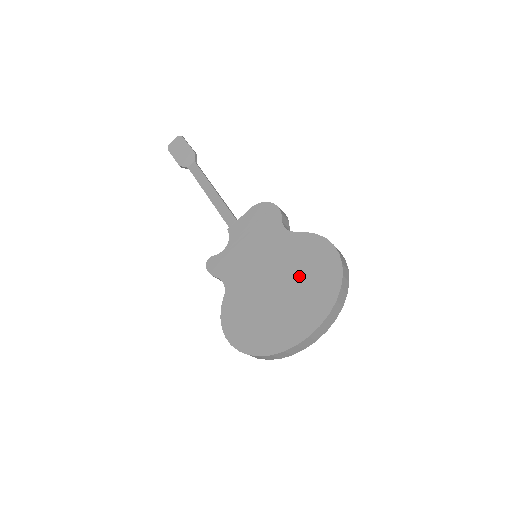
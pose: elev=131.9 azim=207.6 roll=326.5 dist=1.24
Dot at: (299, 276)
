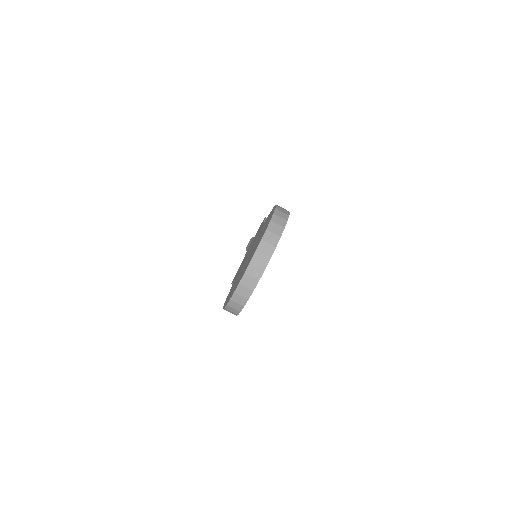
Dot at: occluded
